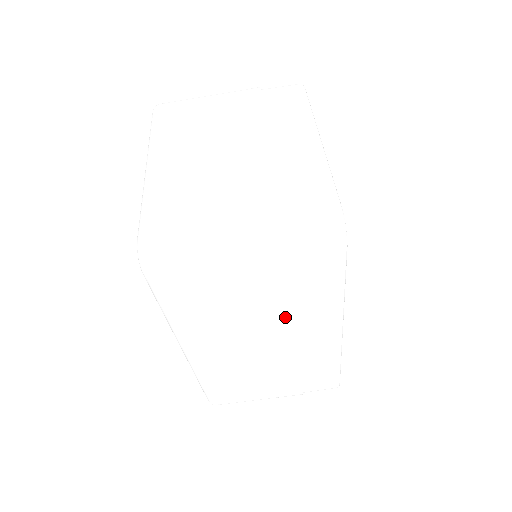
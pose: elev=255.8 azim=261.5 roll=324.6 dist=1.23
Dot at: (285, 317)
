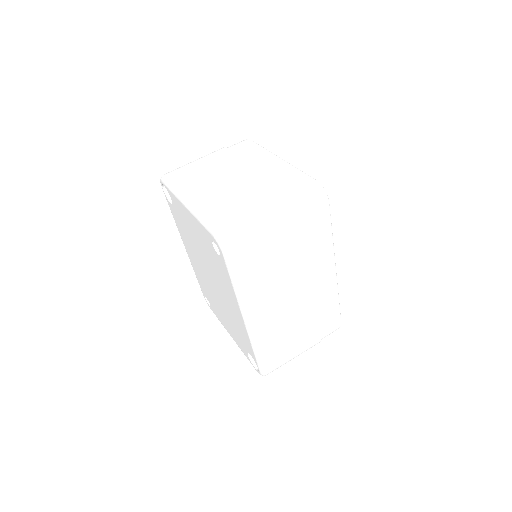
Dot at: (304, 265)
